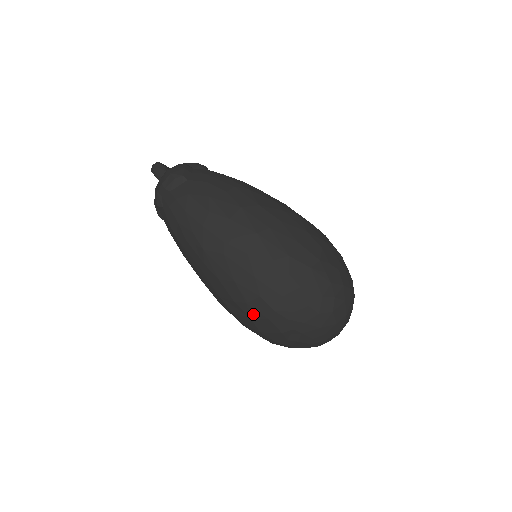
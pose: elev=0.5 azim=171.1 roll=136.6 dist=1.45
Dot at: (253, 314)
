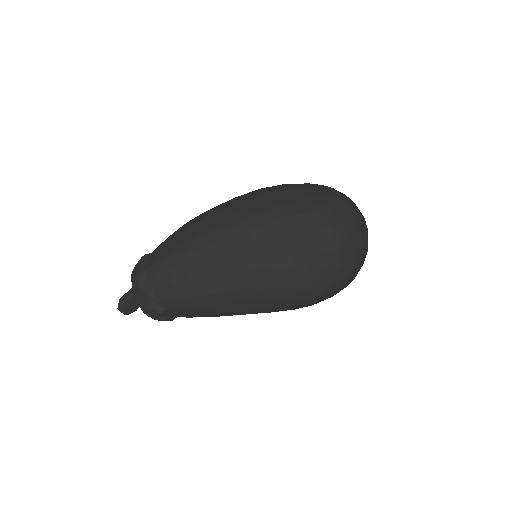
Dot at: (296, 238)
